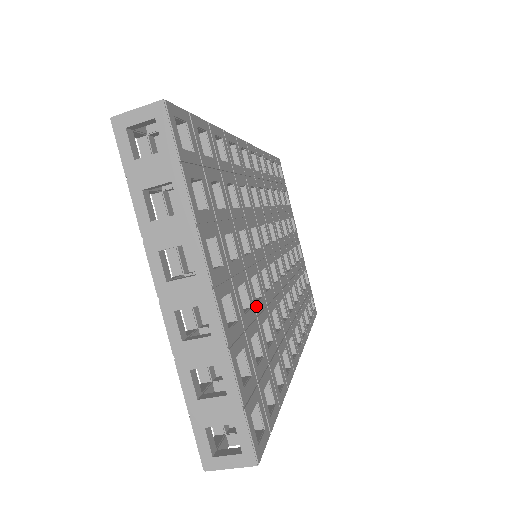
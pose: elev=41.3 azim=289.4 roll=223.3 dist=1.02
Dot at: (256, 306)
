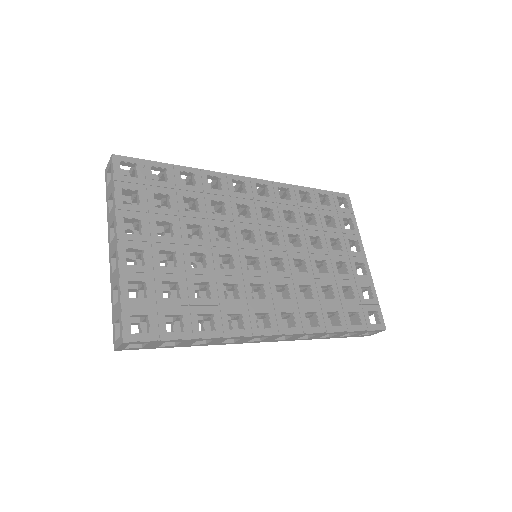
Dot at: (189, 269)
